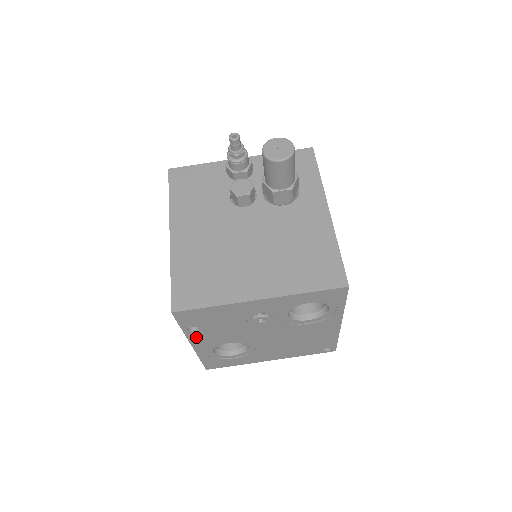
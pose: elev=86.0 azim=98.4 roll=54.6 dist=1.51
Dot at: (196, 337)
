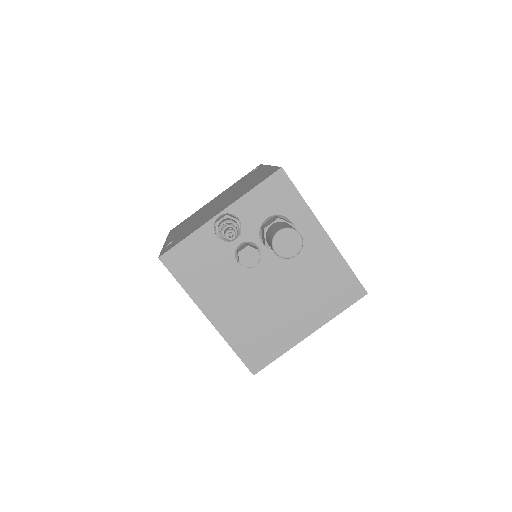
Dot at: occluded
